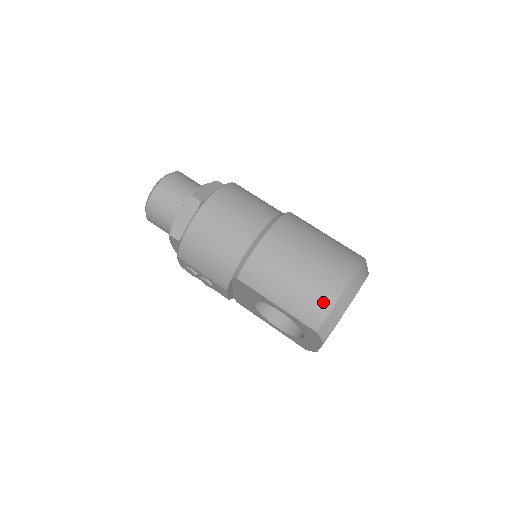
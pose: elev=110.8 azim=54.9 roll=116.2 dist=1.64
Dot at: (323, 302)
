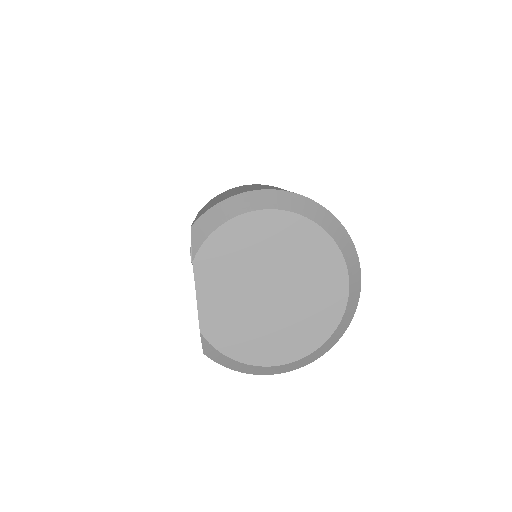
Dot at: (226, 197)
